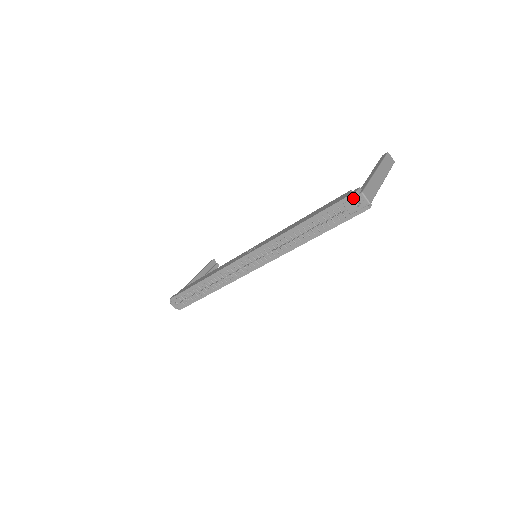
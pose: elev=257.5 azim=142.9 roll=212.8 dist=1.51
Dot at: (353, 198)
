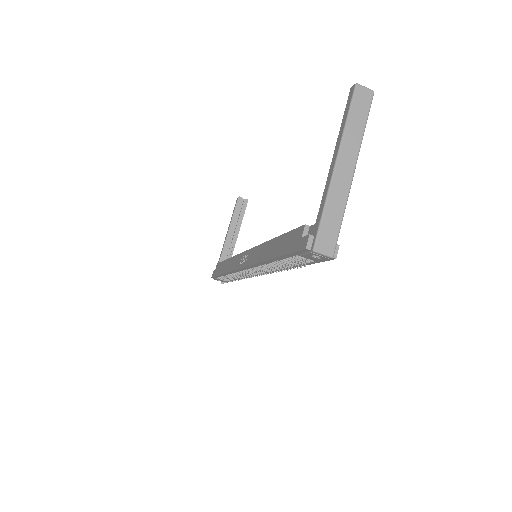
Dot at: (306, 254)
